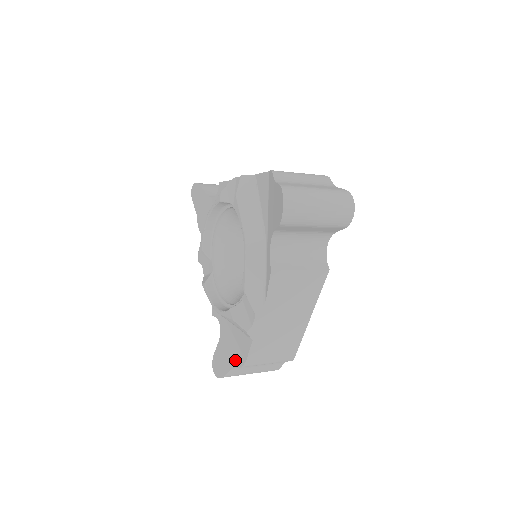
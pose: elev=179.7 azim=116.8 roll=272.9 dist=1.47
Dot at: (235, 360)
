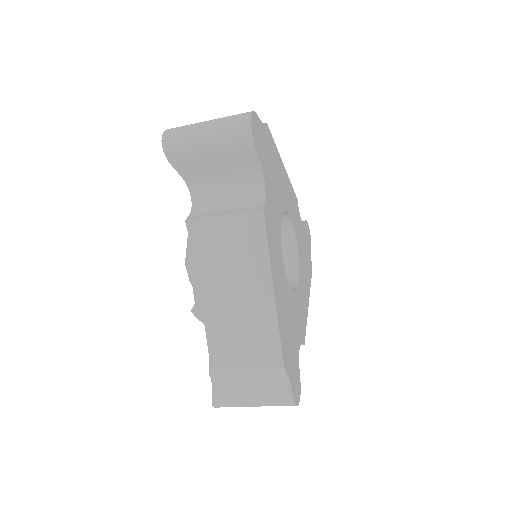
Dot at: occluded
